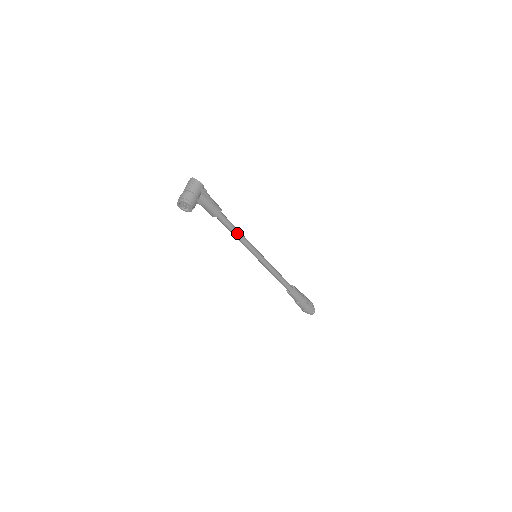
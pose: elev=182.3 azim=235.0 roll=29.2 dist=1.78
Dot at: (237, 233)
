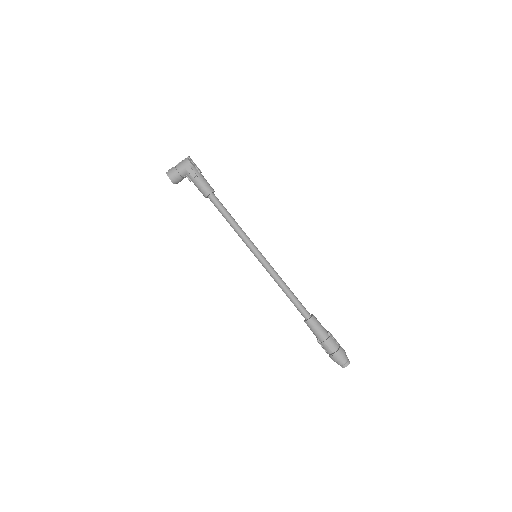
Dot at: (230, 222)
